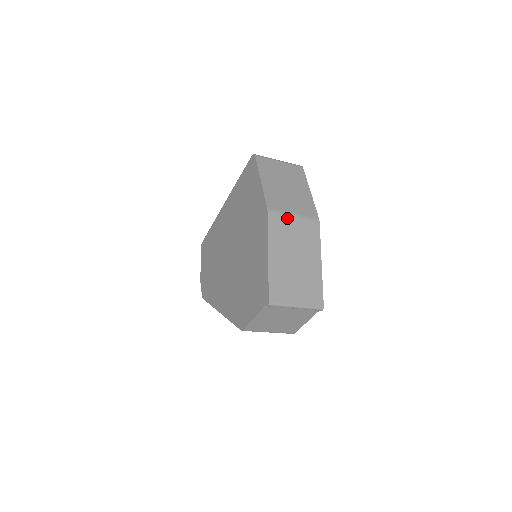
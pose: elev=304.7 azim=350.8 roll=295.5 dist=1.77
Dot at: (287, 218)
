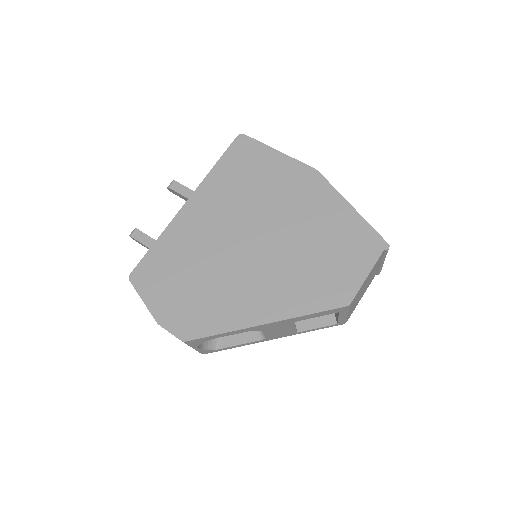
Dot at: occluded
